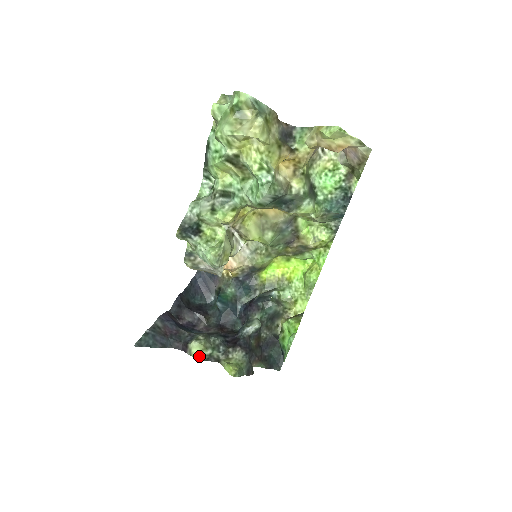
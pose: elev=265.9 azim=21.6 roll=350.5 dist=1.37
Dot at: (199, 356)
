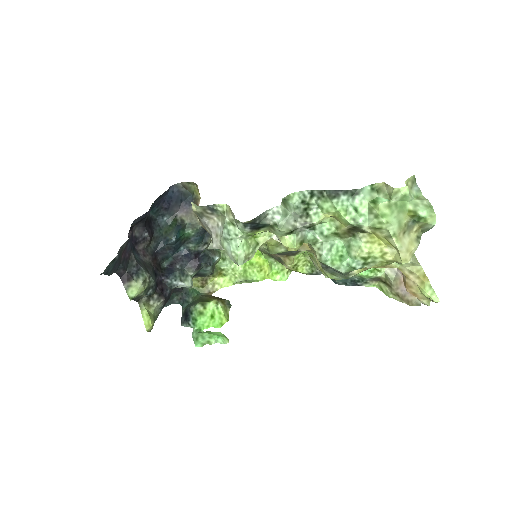
Dot at: (134, 297)
